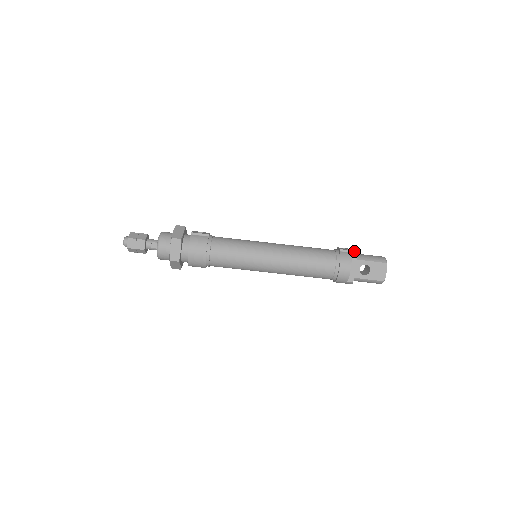
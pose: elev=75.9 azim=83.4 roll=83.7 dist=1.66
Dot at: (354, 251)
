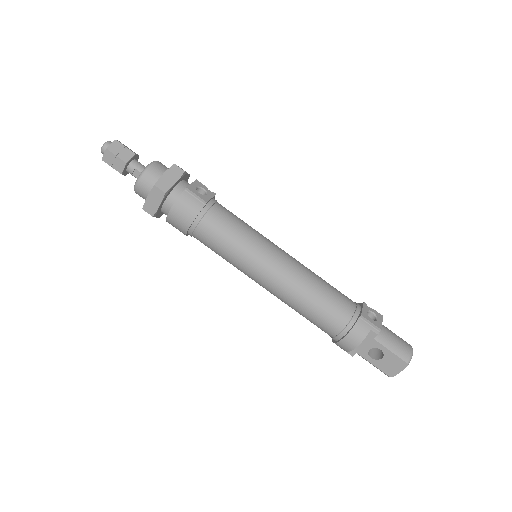
Dot at: (377, 327)
